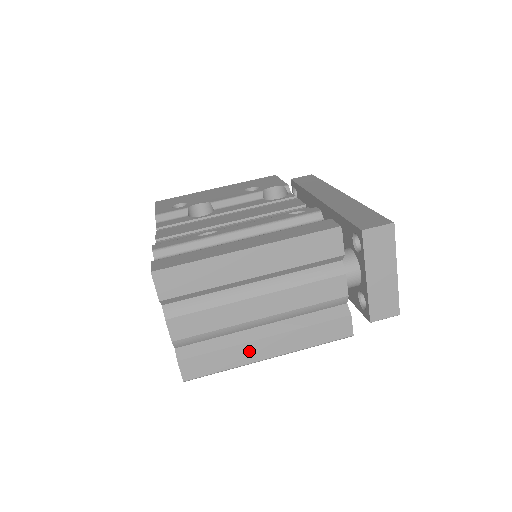
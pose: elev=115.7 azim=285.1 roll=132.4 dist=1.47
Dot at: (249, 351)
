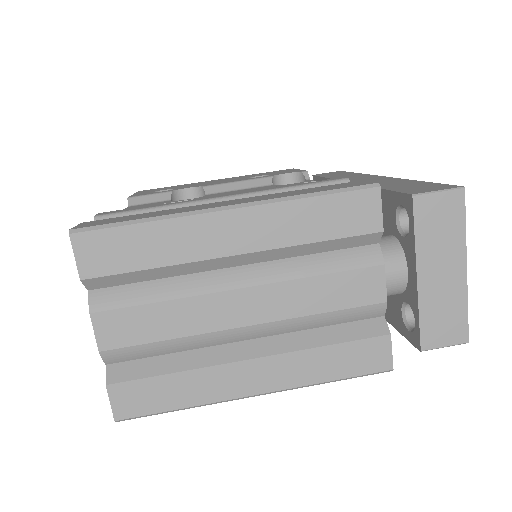
Dot at: (223, 379)
